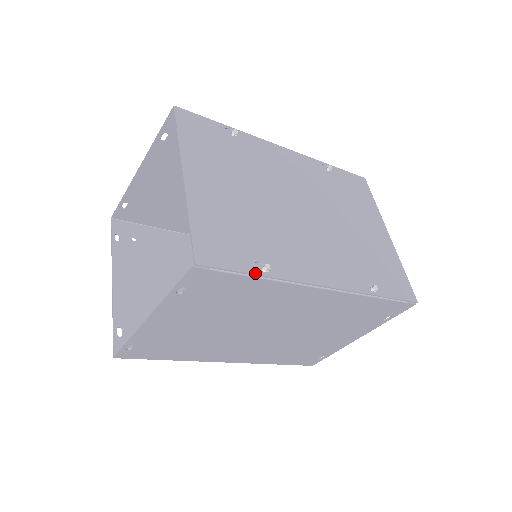
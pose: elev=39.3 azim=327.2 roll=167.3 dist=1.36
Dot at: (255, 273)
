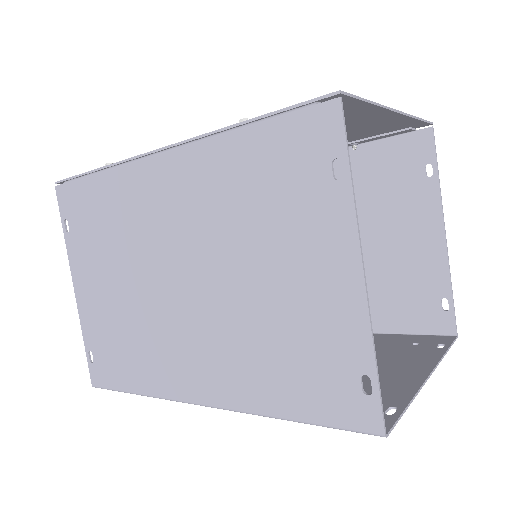
Dot at: (93, 170)
